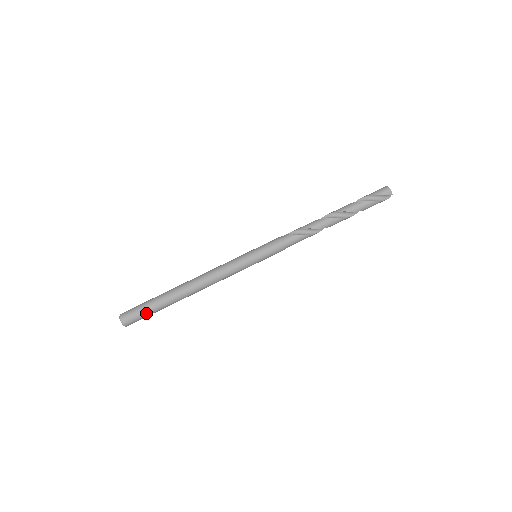
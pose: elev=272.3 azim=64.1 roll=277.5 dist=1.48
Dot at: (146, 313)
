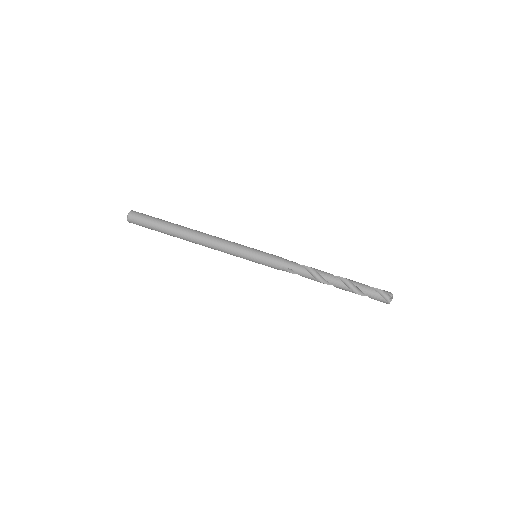
Dot at: (151, 219)
